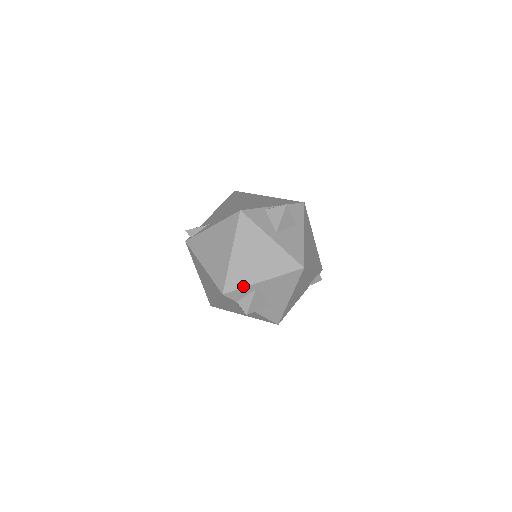
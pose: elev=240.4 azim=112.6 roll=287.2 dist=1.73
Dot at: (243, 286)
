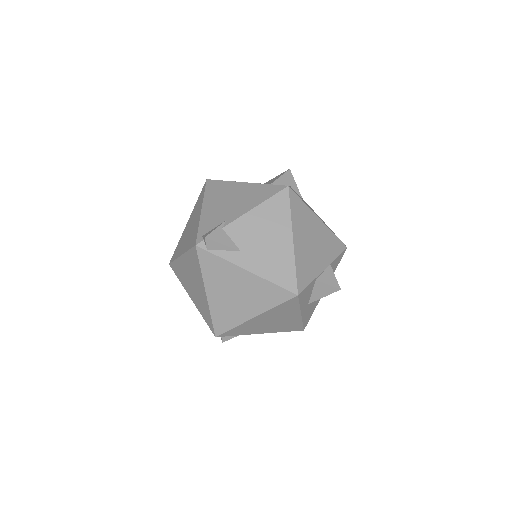
Dot at: occluded
